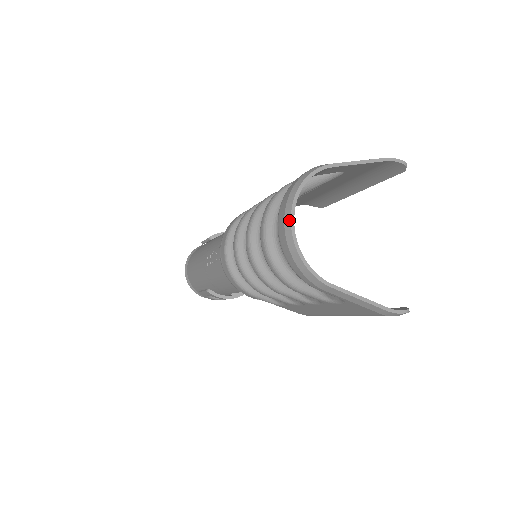
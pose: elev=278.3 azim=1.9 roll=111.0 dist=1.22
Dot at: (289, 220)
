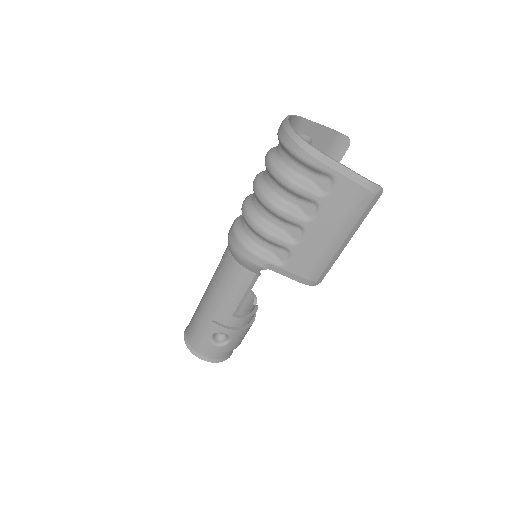
Dot at: (286, 123)
